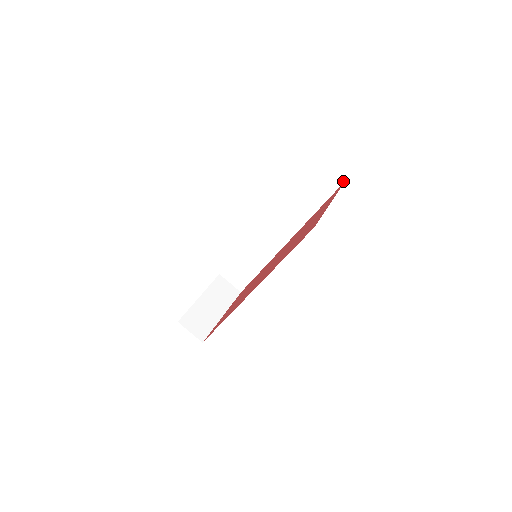
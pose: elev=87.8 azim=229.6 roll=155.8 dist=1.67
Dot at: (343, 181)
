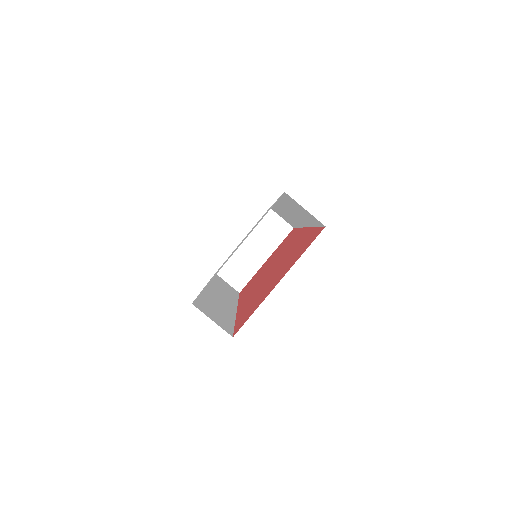
Dot at: (323, 225)
